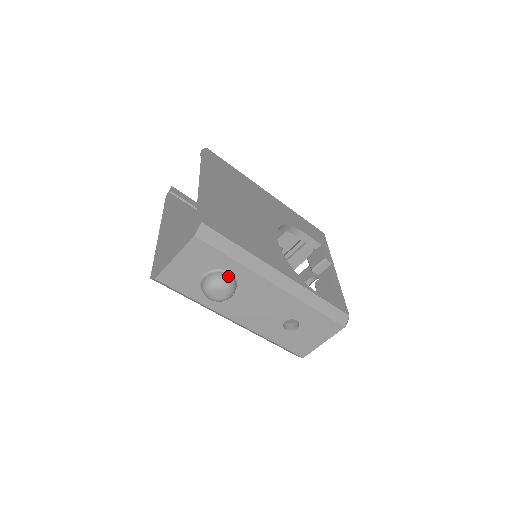
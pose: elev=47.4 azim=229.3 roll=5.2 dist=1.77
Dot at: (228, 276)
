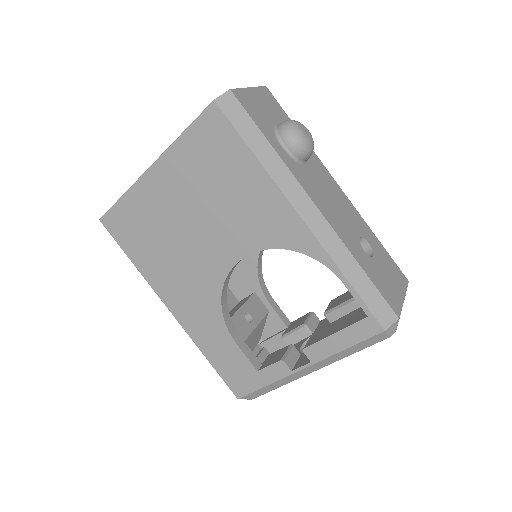
Dot at: occluded
